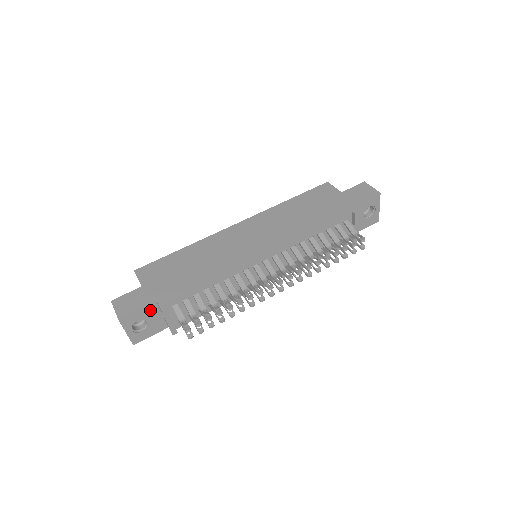
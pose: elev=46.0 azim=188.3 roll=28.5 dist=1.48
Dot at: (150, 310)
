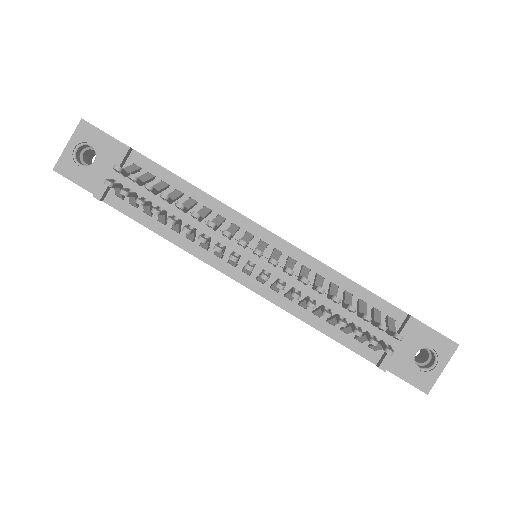
Dot at: (113, 149)
